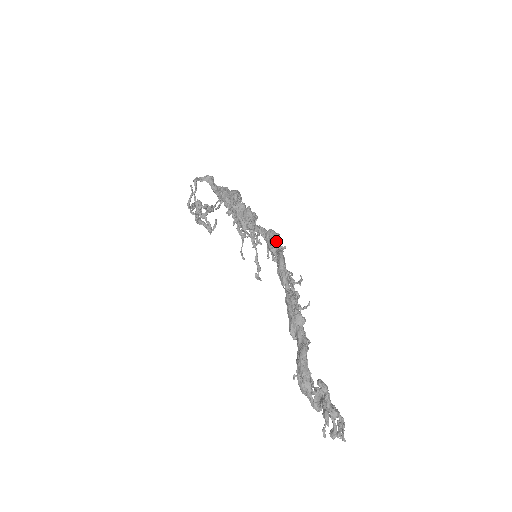
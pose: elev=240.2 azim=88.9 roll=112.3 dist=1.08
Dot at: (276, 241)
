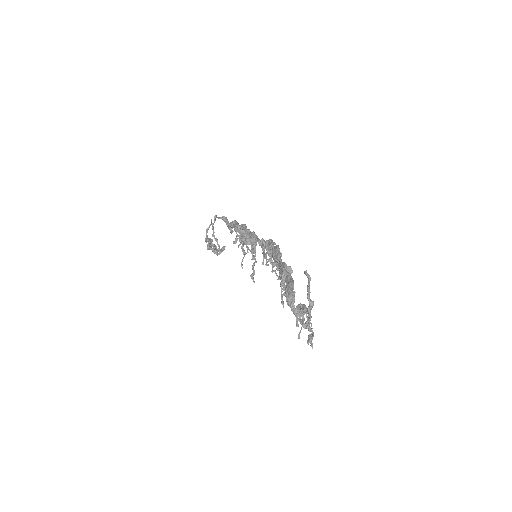
Dot at: (273, 244)
